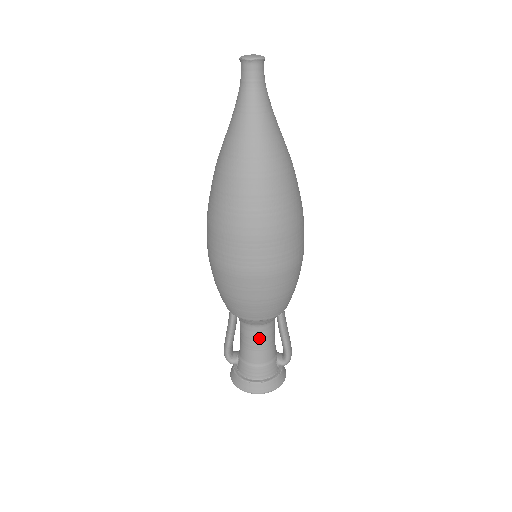
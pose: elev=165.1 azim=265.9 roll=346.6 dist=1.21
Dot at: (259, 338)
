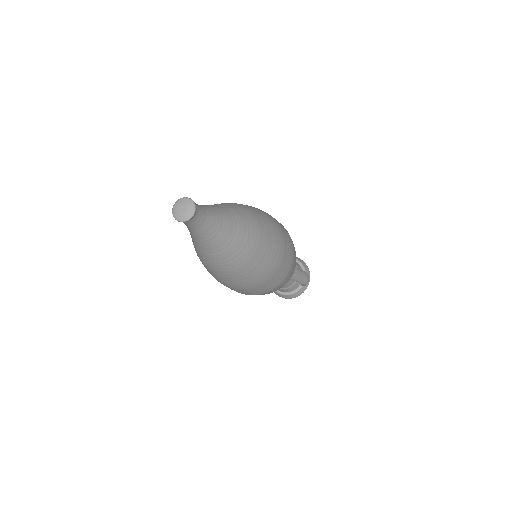
Dot at: occluded
